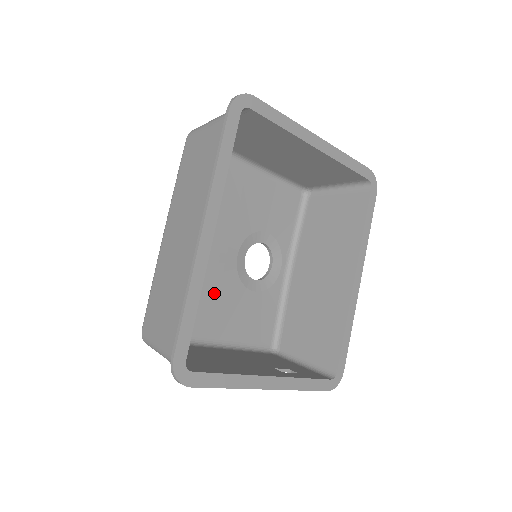
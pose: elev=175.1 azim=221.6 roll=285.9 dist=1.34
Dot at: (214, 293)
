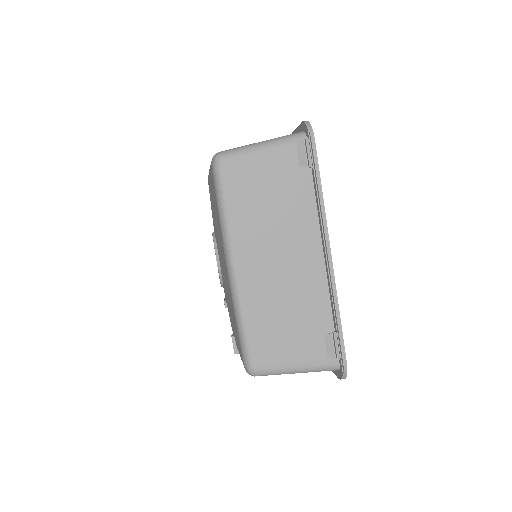
Dot at: occluded
